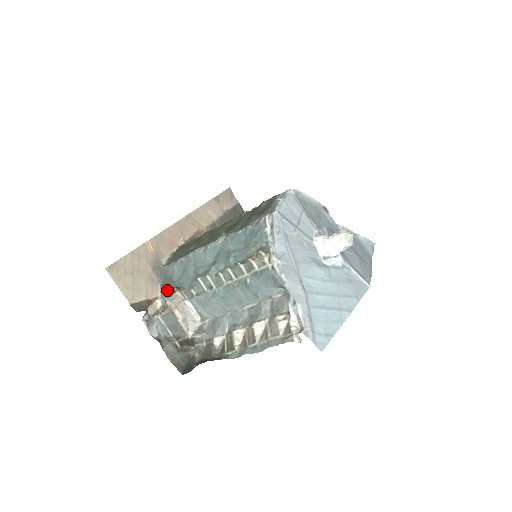
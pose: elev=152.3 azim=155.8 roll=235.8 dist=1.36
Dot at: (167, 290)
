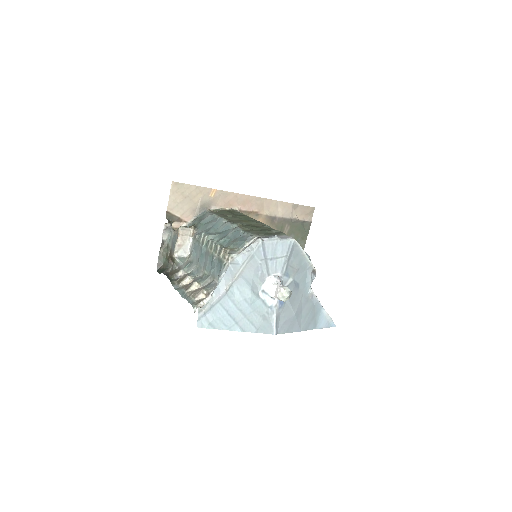
Dot at: (194, 223)
